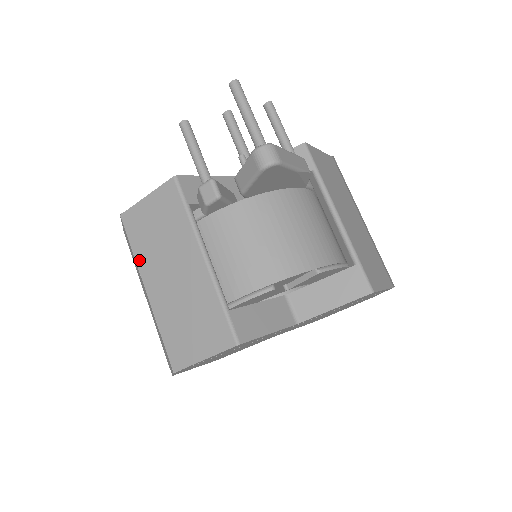
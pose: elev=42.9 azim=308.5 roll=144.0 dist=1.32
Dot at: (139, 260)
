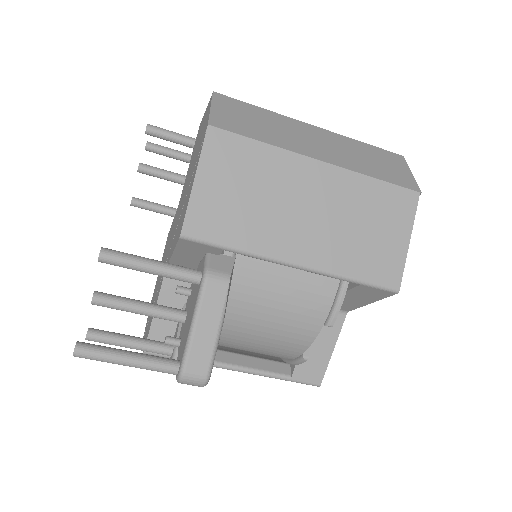
Dot at: occluded
